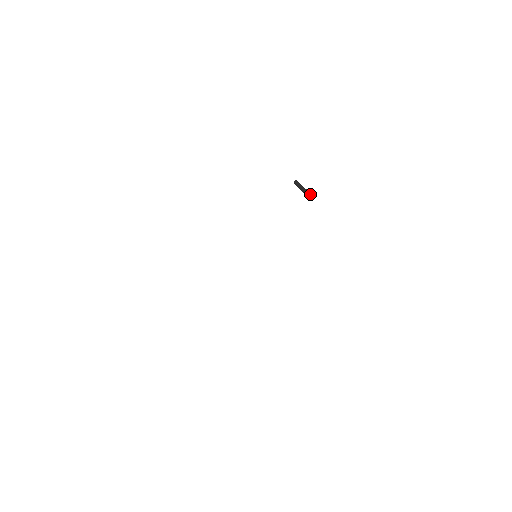
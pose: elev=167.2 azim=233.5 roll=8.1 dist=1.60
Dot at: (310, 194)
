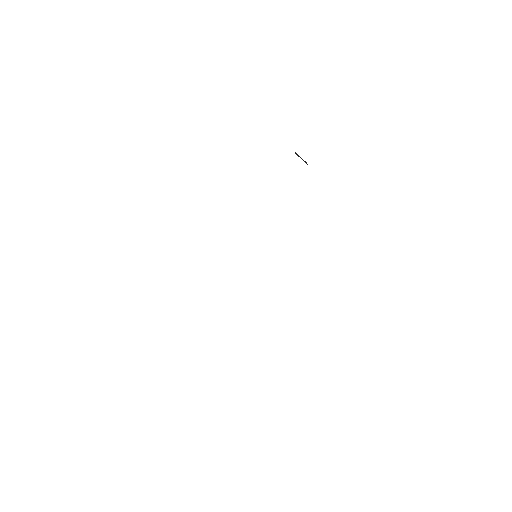
Dot at: (305, 162)
